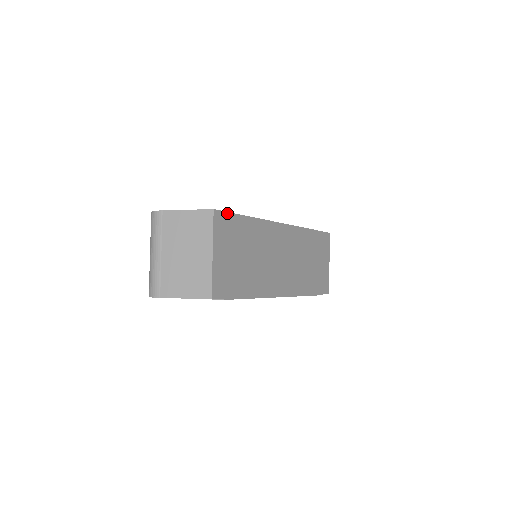
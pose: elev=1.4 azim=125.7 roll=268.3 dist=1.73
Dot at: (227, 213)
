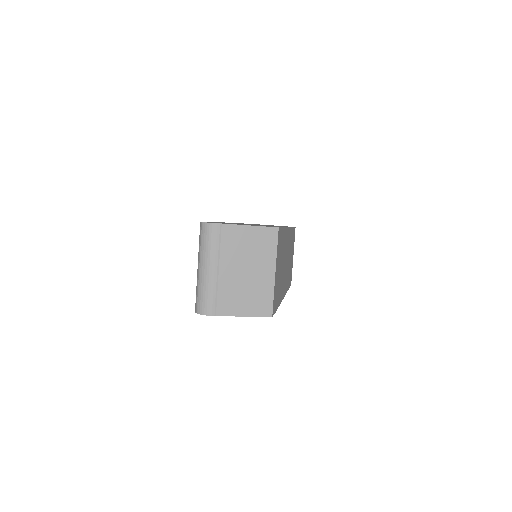
Dot at: (280, 228)
